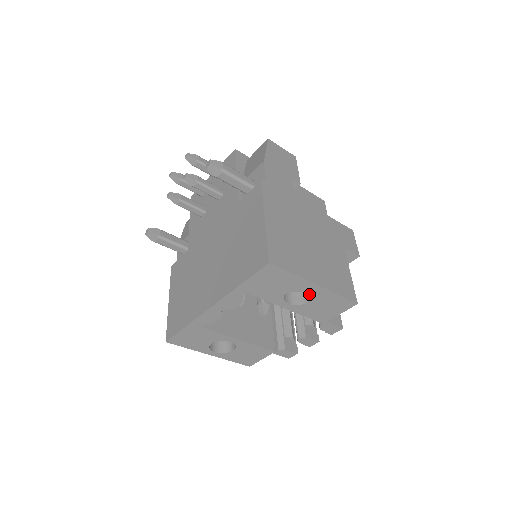
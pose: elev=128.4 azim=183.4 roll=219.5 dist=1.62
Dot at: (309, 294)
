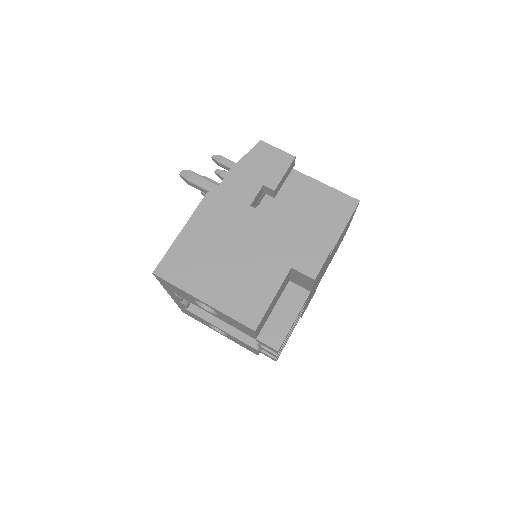
Dot at: occluded
